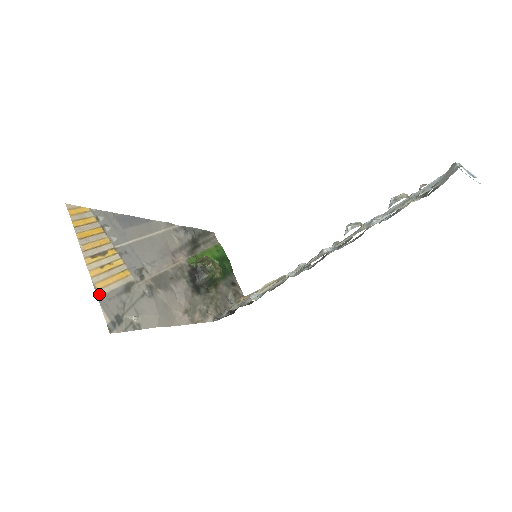
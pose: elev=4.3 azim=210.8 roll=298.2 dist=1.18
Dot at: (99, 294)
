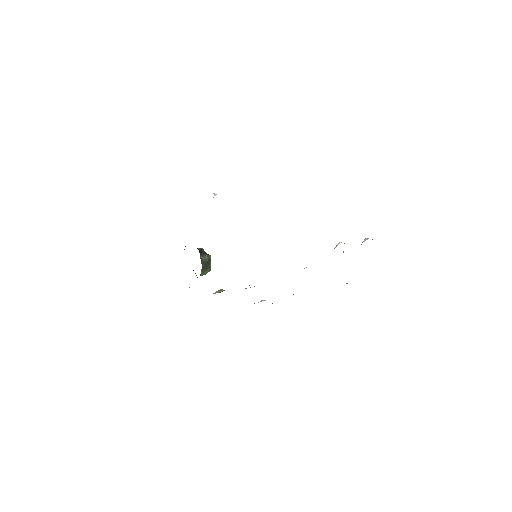
Dot at: occluded
